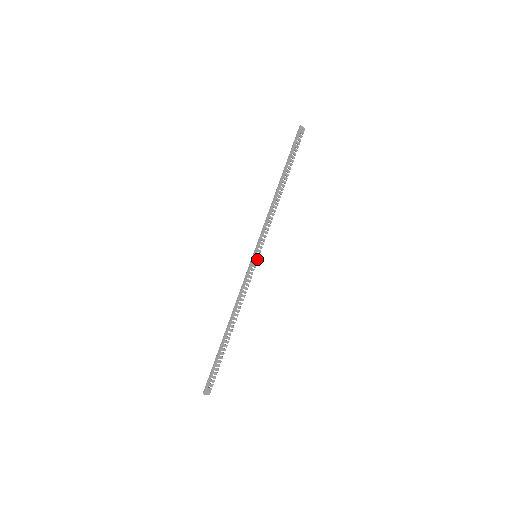
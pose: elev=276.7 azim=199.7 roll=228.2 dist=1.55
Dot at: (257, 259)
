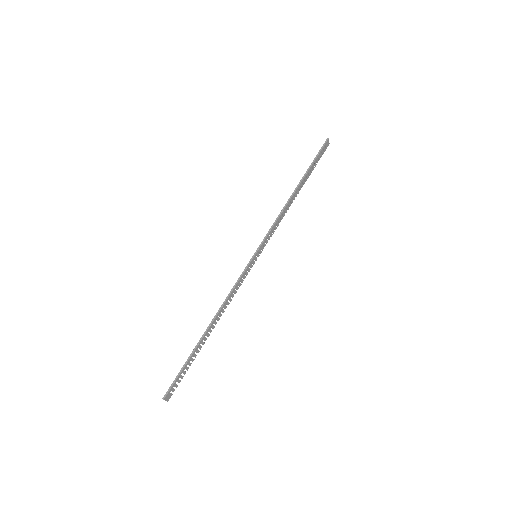
Dot at: (256, 259)
